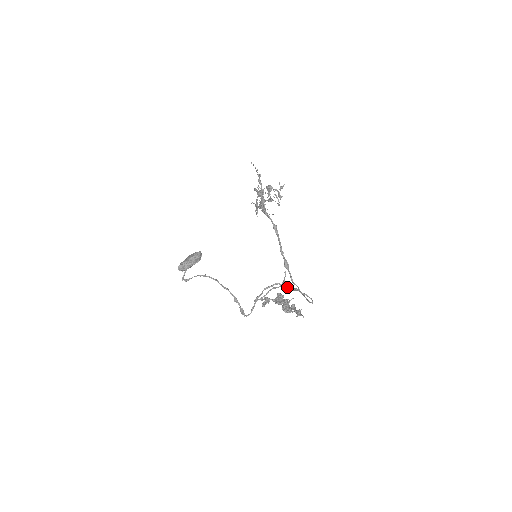
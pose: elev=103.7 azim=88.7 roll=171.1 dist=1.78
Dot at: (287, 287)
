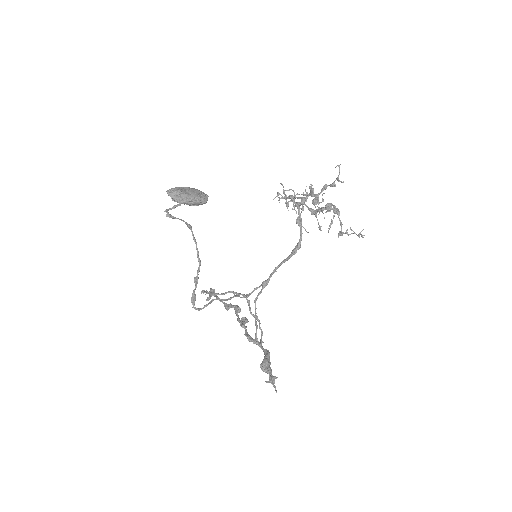
Dot at: (250, 307)
